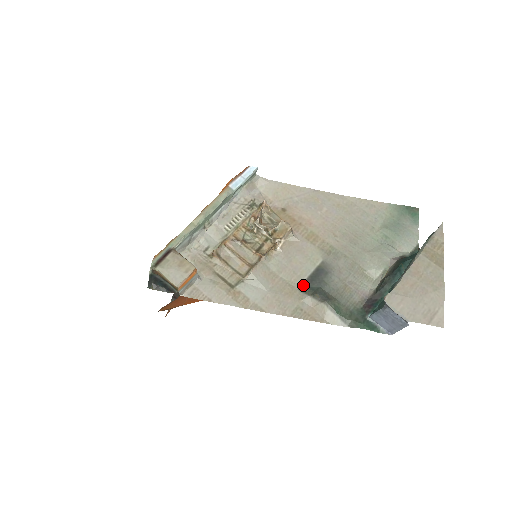
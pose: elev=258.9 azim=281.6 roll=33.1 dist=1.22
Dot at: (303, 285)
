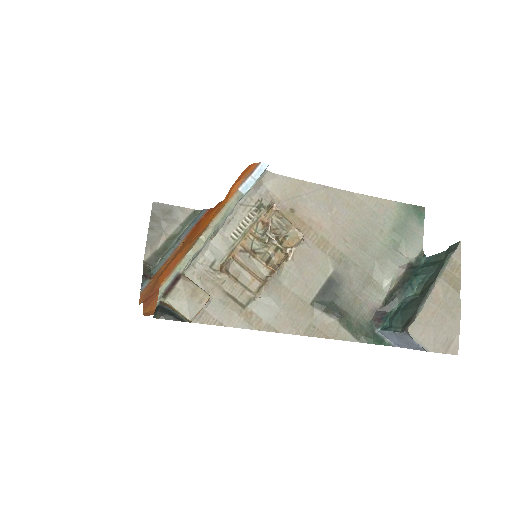
Dot at: (315, 299)
